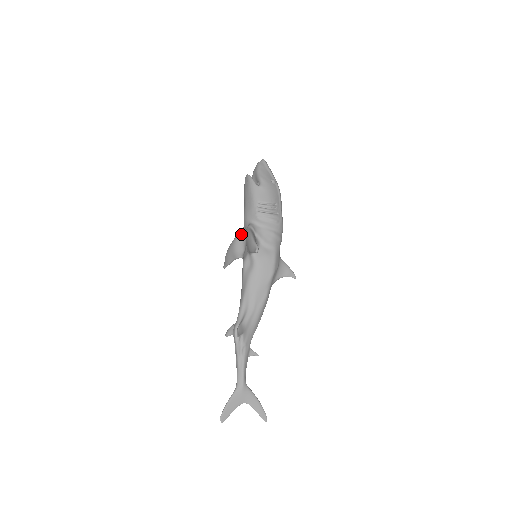
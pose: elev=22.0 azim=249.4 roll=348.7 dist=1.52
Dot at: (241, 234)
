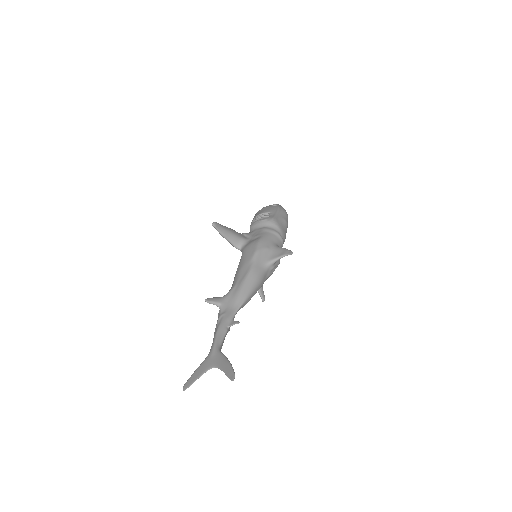
Dot at: occluded
